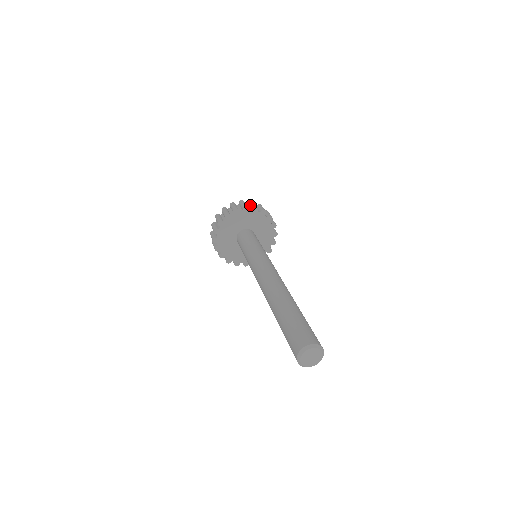
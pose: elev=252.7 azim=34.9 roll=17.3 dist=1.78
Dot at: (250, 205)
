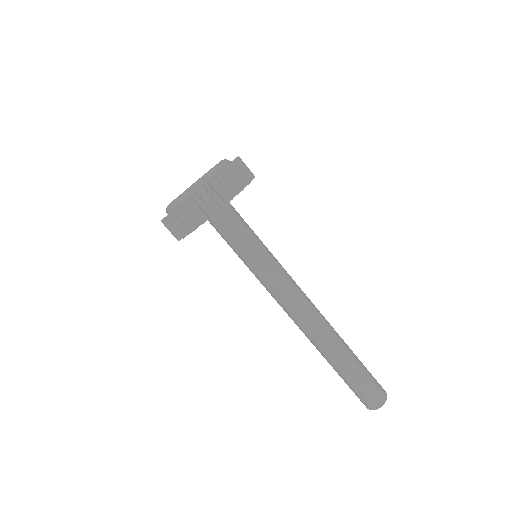
Dot at: (229, 184)
